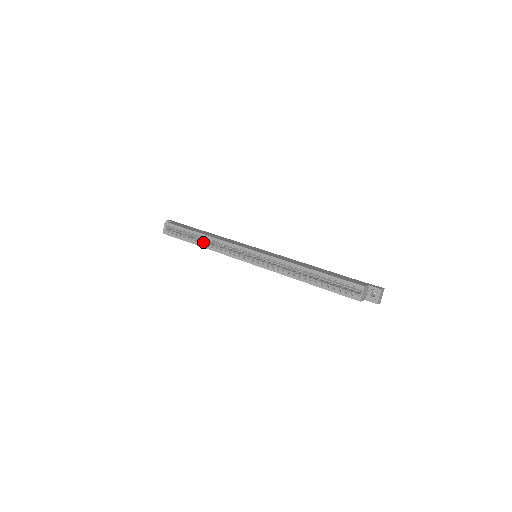
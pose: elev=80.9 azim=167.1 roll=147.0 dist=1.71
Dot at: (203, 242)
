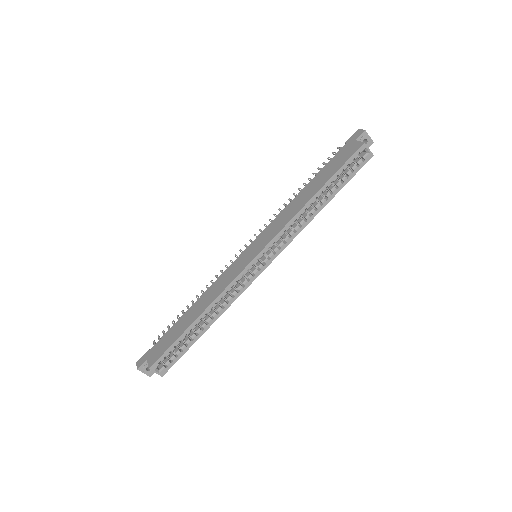
Dot at: (209, 319)
